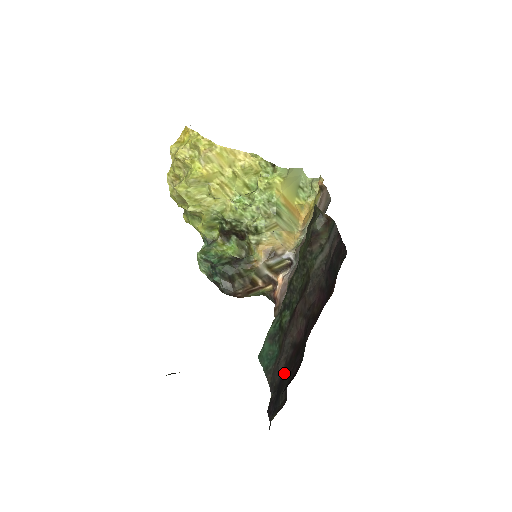
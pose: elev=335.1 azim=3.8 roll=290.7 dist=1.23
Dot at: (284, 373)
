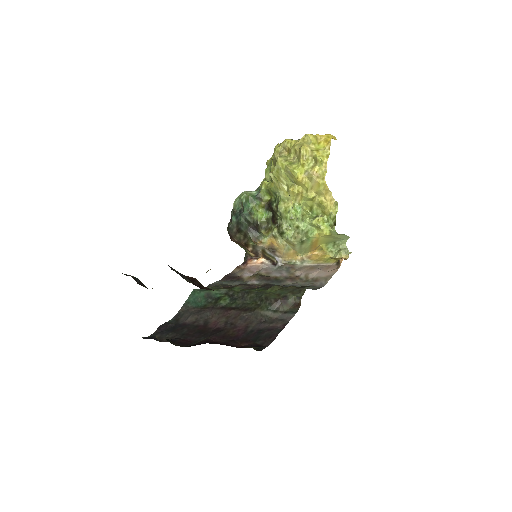
Dot at: (186, 326)
